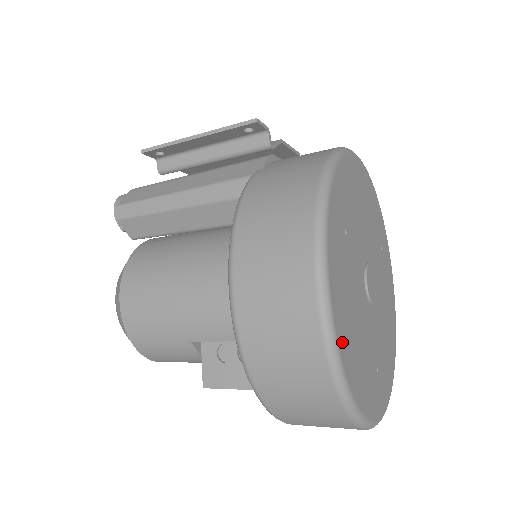
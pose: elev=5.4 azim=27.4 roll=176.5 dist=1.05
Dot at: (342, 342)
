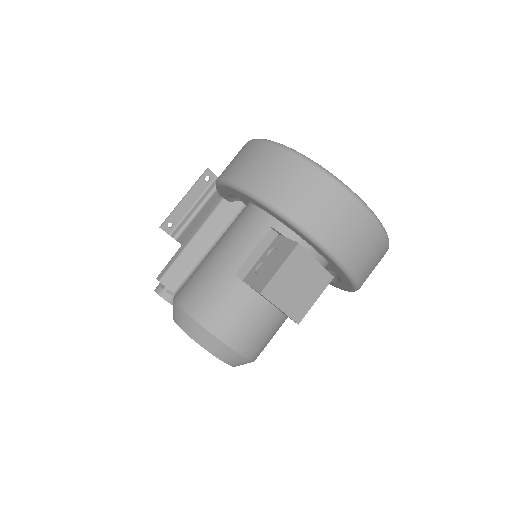
Dot at: occluded
